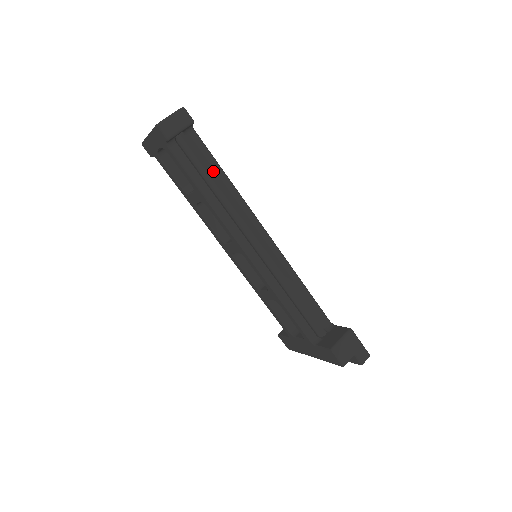
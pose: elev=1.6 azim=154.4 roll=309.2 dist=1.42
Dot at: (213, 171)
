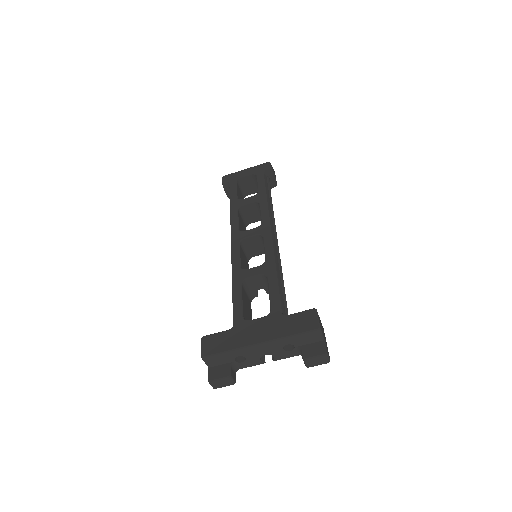
Dot at: (271, 203)
